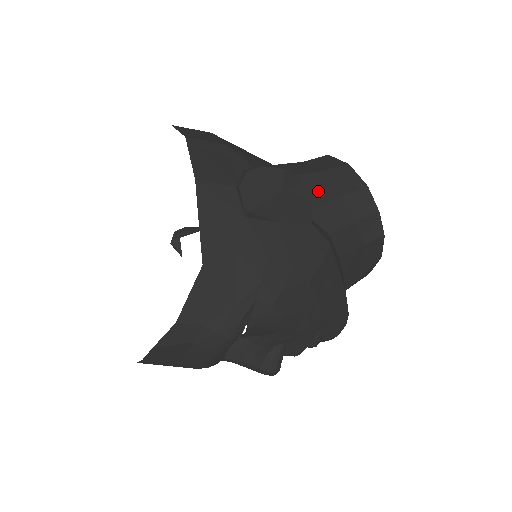
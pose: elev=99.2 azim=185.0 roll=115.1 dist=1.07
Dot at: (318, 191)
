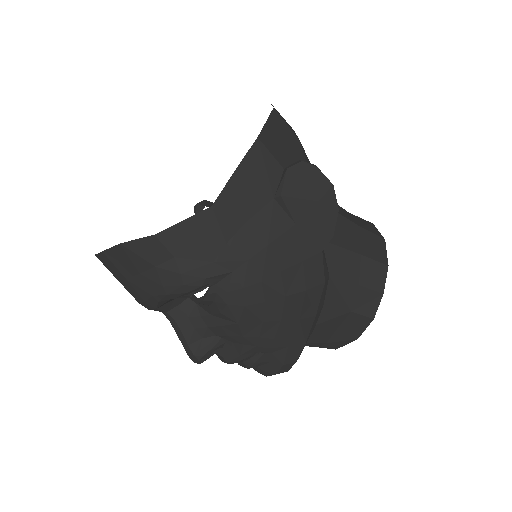
Dot at: (345, 236)
